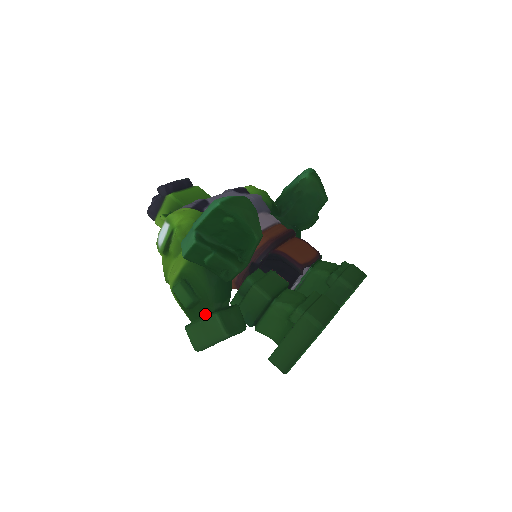
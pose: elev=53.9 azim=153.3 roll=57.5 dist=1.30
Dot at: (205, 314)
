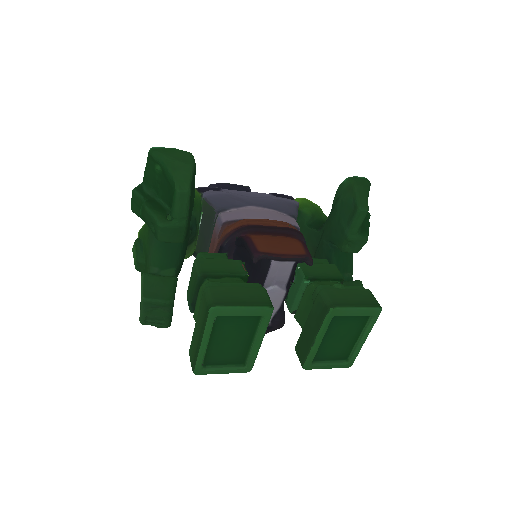
Dot at: occluded
